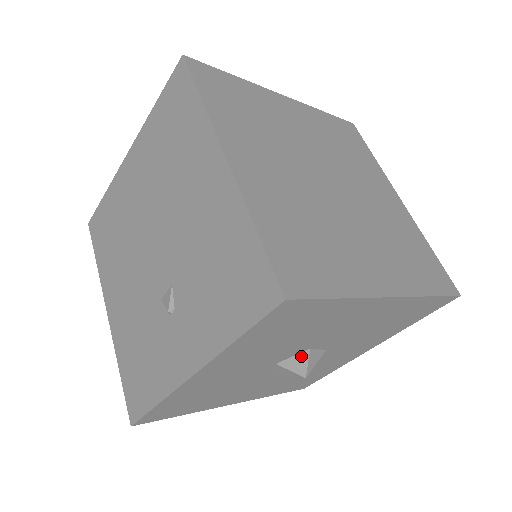
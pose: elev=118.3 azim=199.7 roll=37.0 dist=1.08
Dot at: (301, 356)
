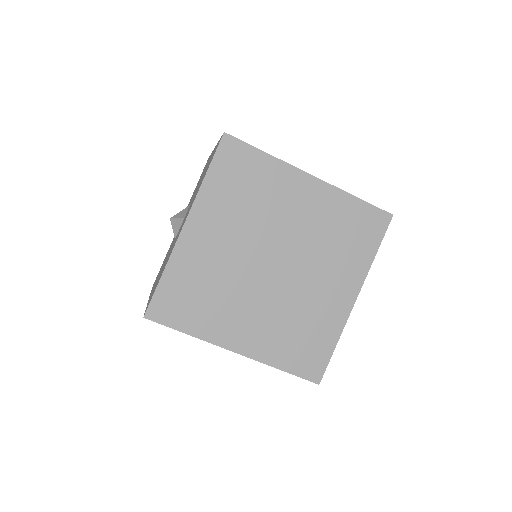
Dot at: occluded
